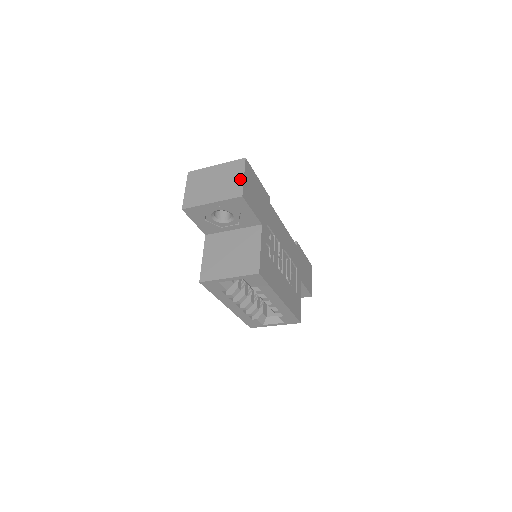
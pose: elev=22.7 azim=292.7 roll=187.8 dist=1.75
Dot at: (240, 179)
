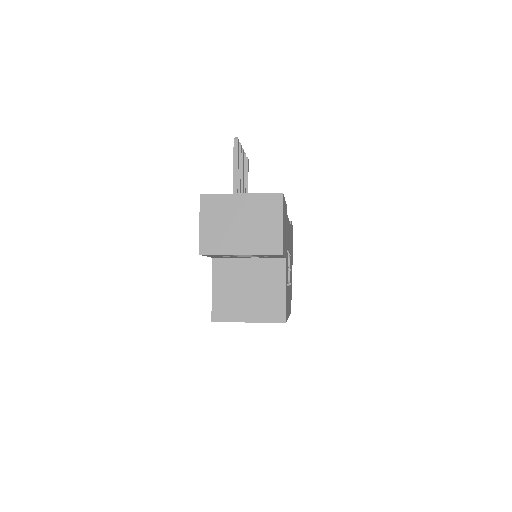
Dot at: (278, 227)
